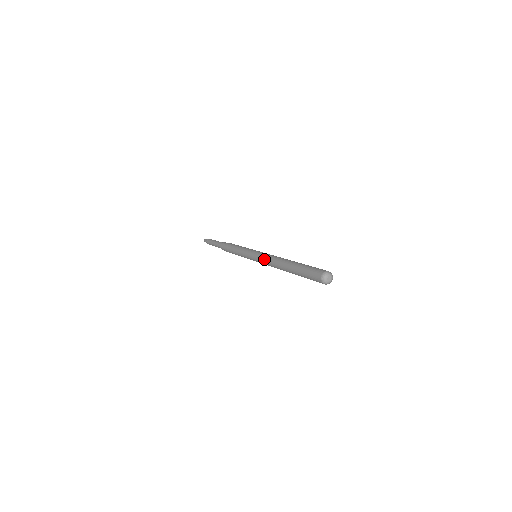
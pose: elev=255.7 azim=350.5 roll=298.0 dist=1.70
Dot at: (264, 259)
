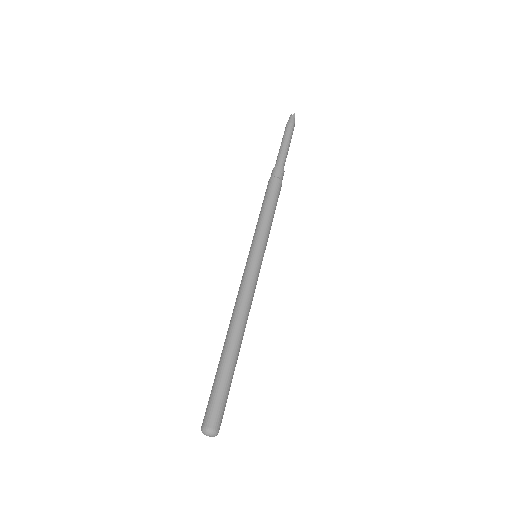
Dot at: (239, 288)
